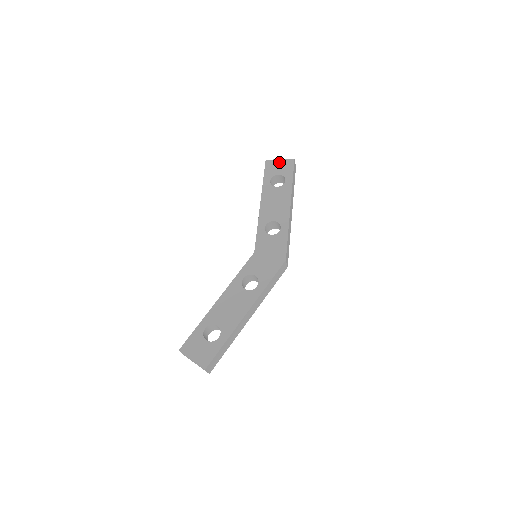
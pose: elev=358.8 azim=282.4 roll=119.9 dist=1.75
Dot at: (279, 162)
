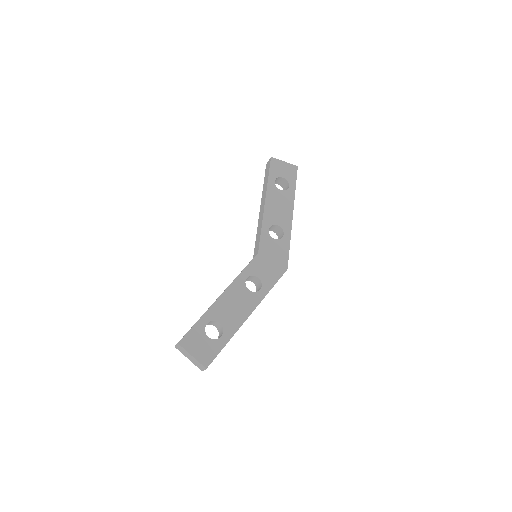
Dot at: (284, 164)
